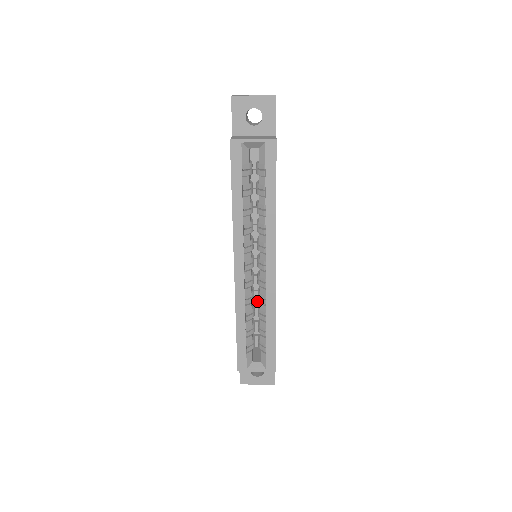
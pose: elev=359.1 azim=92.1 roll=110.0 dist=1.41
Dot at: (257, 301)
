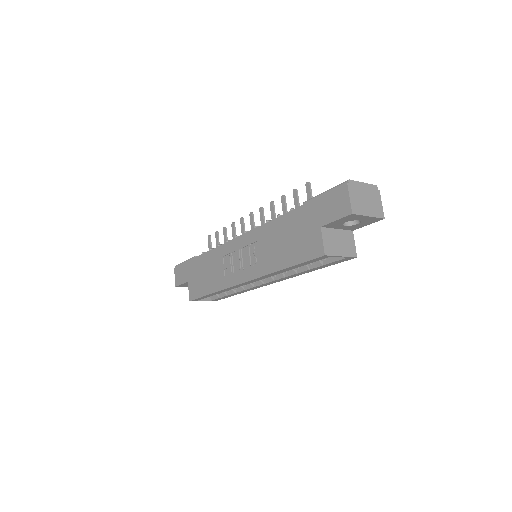
Dot at: occluded
